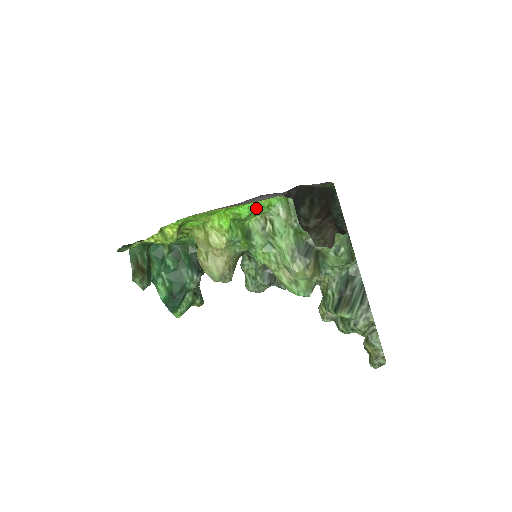
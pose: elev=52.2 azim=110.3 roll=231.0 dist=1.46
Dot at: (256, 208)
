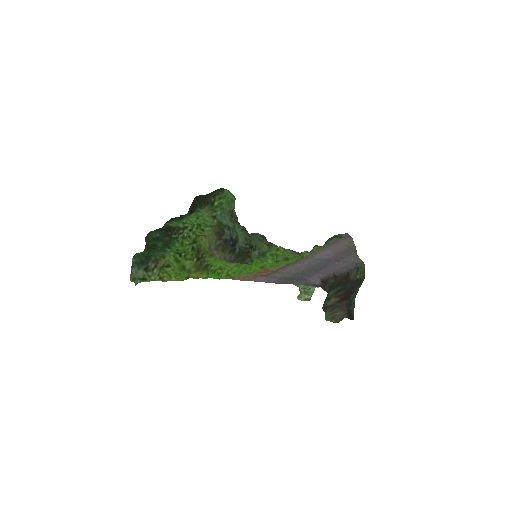
Dot at: (286, 260)
